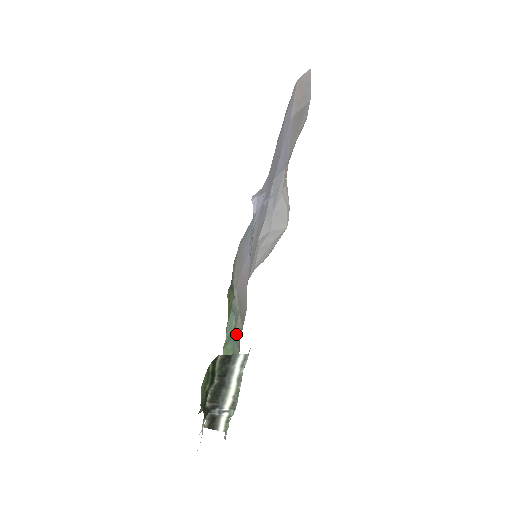
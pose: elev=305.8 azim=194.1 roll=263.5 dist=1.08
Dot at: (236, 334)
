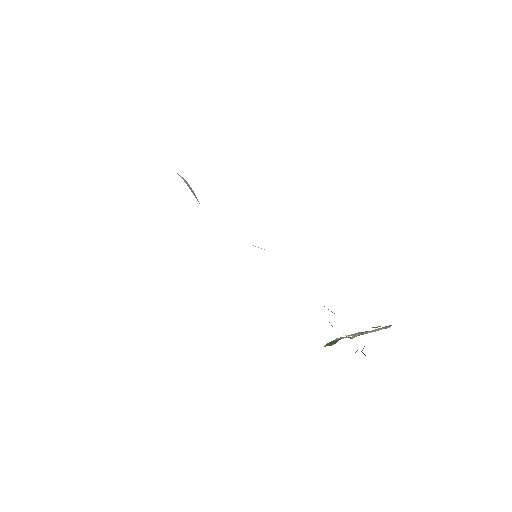
Dot at: occluded
